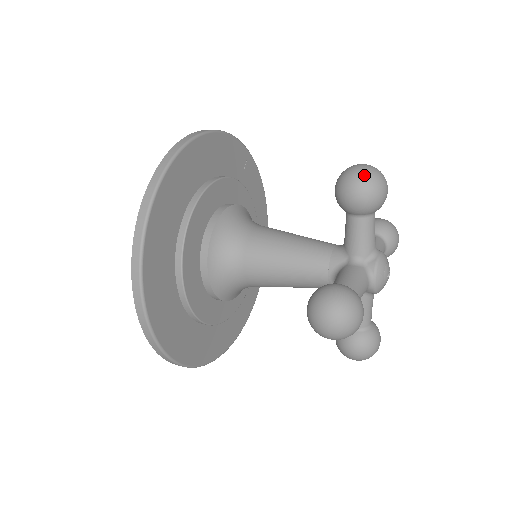
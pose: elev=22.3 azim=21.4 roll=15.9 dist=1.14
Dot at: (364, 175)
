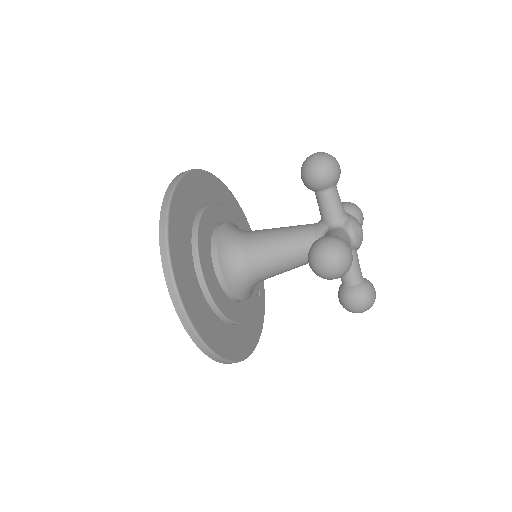
Dot at: (319, 158)
